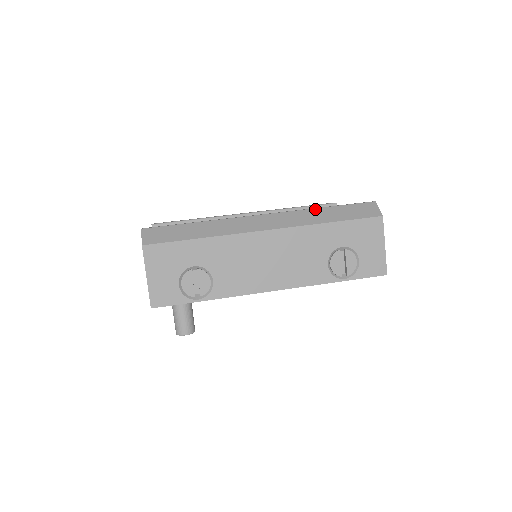
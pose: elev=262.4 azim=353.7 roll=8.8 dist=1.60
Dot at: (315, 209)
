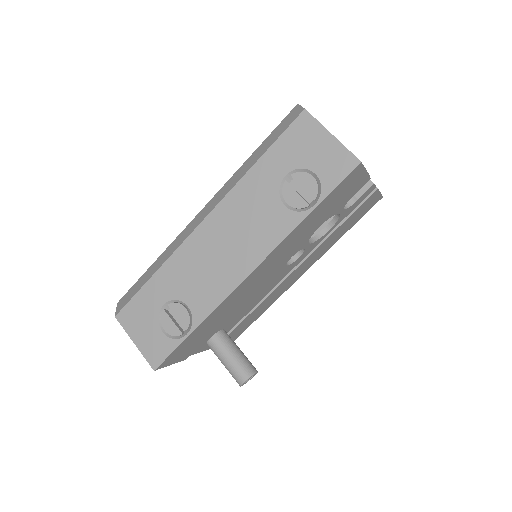
Dot at: (243, 165)
